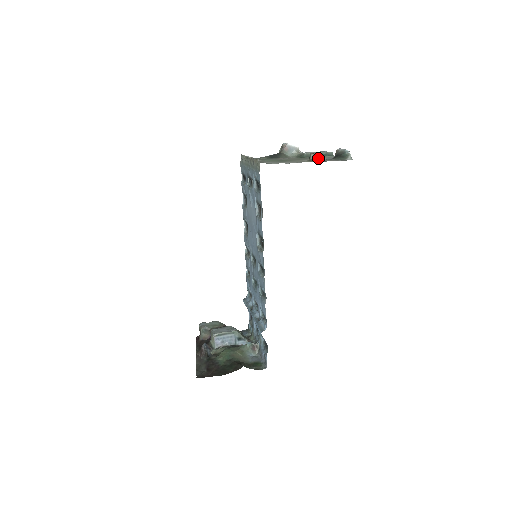
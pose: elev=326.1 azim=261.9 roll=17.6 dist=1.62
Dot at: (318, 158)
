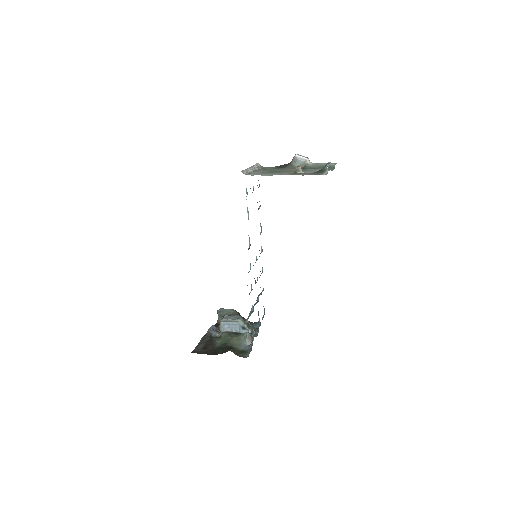
Dot at: (313, 170)
